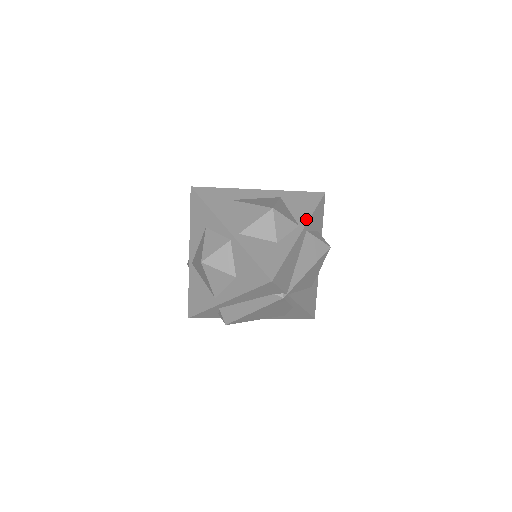
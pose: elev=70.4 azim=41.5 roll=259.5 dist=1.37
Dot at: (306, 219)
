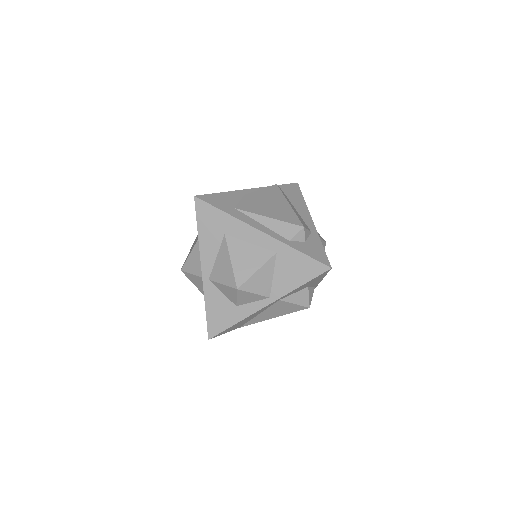
Dot at: (282, 293)
